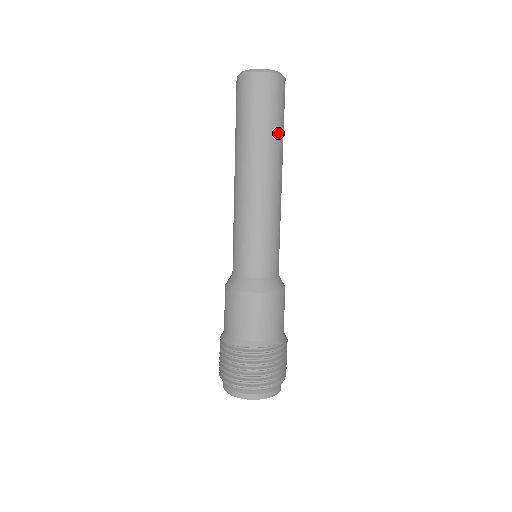
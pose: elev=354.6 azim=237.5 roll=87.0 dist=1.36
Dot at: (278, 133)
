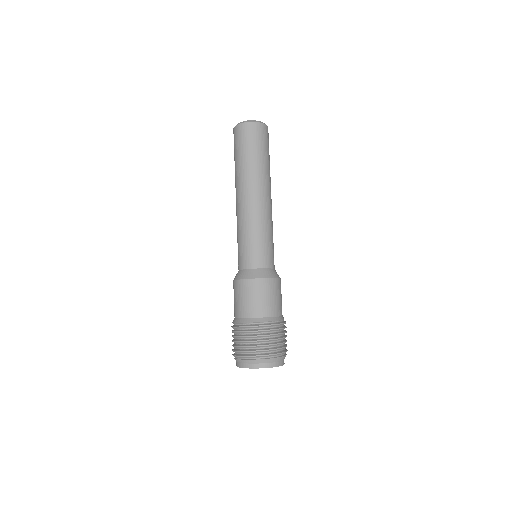
Dot at: (258, 161)
